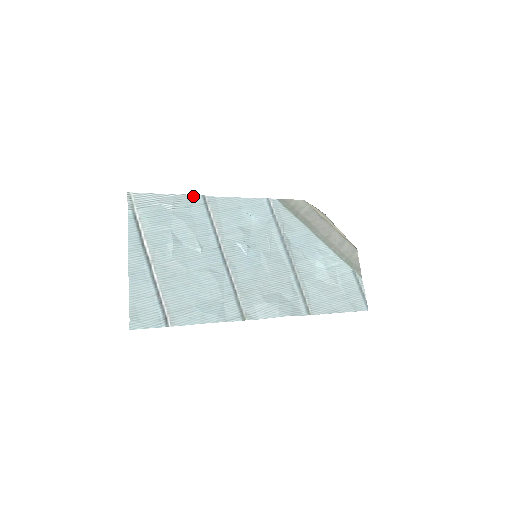
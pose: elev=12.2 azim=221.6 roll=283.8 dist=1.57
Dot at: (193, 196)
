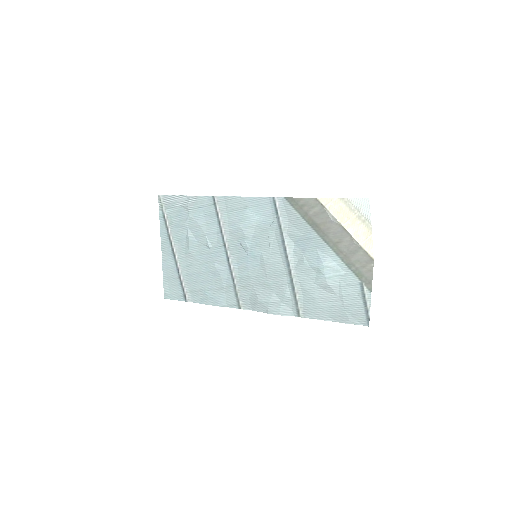
Dot at: (205, 197)
